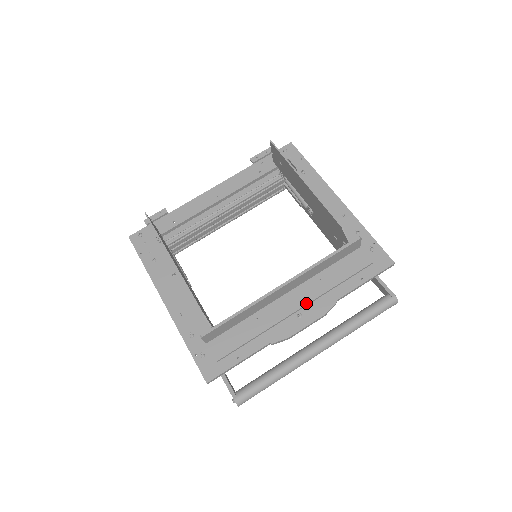
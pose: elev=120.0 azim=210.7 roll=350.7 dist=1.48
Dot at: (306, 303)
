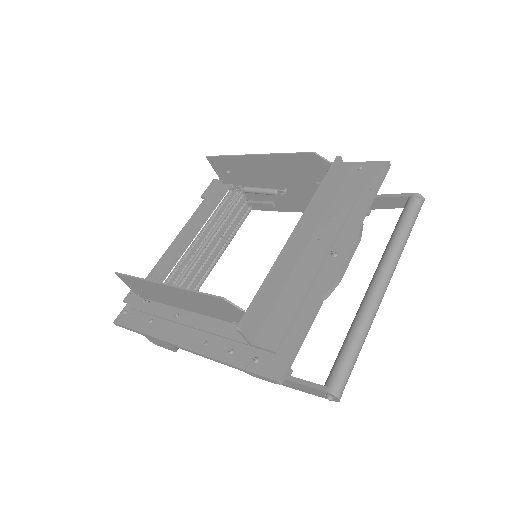
Dot at: (332, 240)
